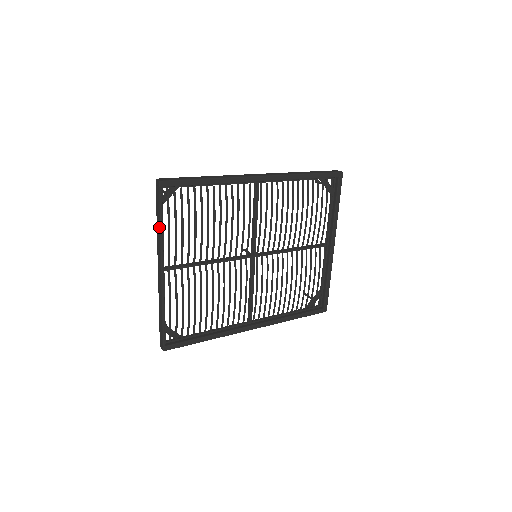
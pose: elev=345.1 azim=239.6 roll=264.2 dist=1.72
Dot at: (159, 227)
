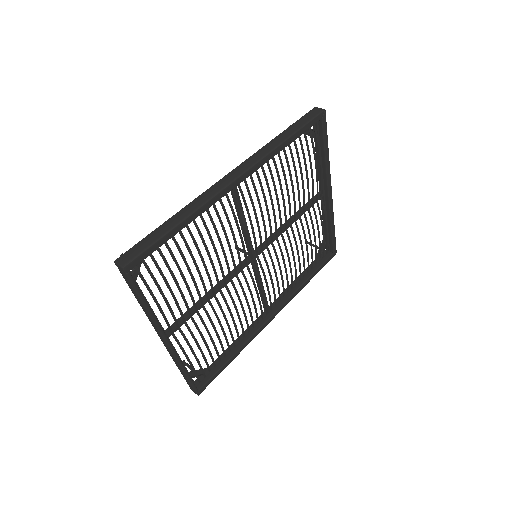
Dot at: (144, 308)
